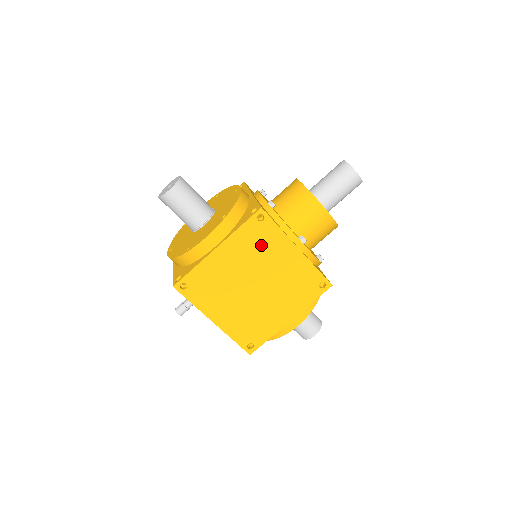
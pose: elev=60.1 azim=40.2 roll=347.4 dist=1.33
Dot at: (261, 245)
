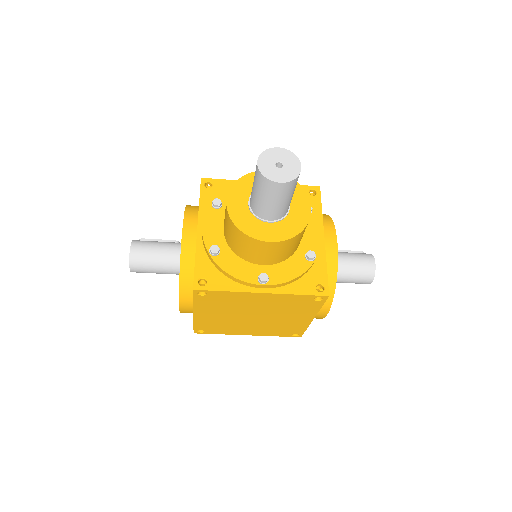
Dot at: (226, 302)
